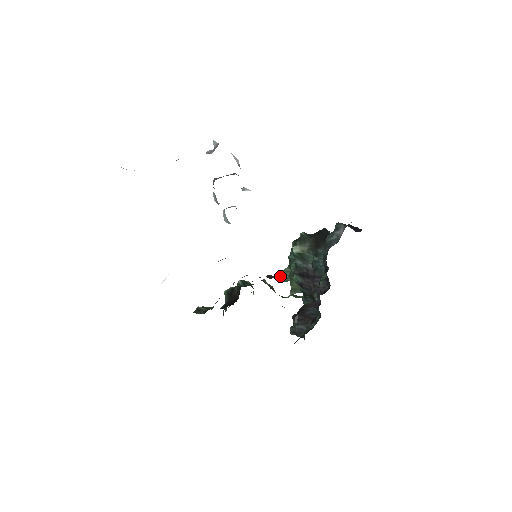
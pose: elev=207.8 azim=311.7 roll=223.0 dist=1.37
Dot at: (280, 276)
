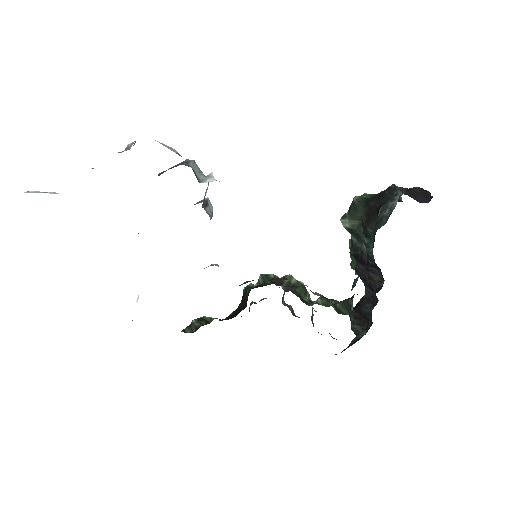
Dot at: (290, 282)
